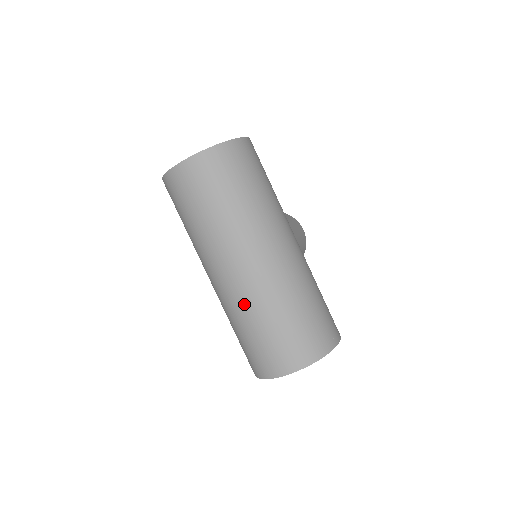
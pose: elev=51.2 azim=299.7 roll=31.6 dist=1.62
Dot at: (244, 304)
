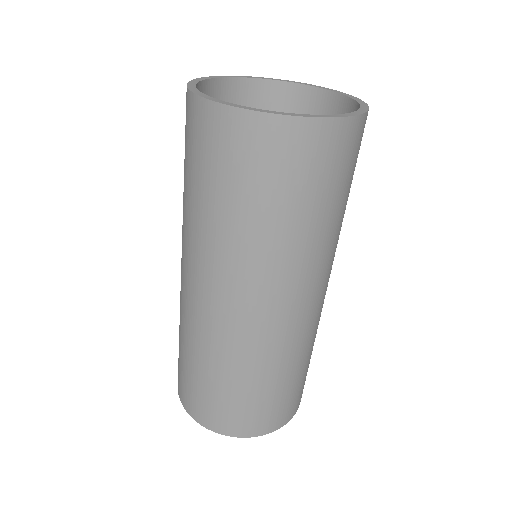
Dot at: (231, 352)
